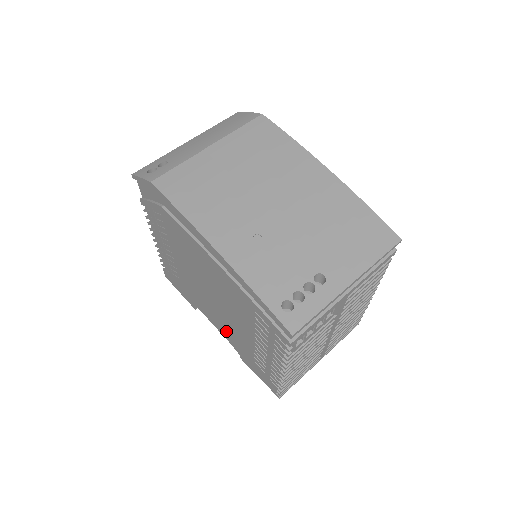
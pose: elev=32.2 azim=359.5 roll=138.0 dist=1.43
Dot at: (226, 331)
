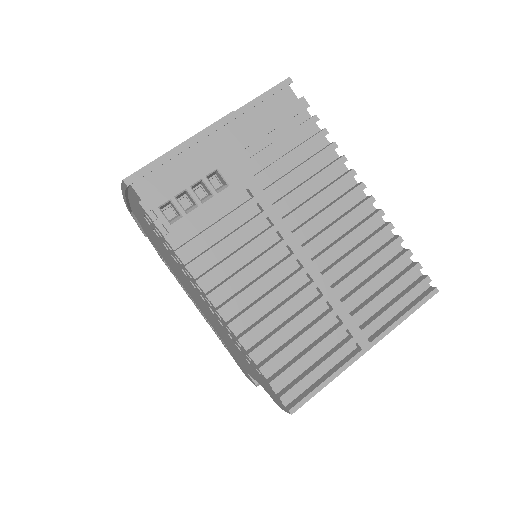
Dot at: occluded
